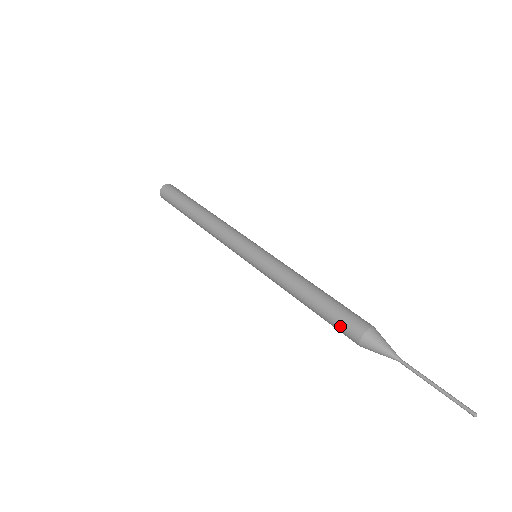
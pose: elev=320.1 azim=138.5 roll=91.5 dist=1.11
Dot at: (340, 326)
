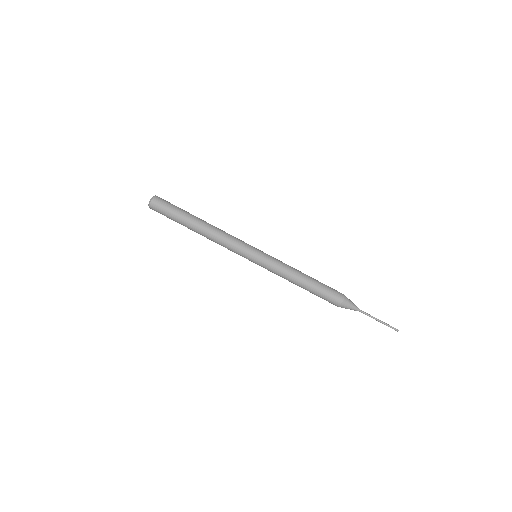
Dot at: (326, 300)
